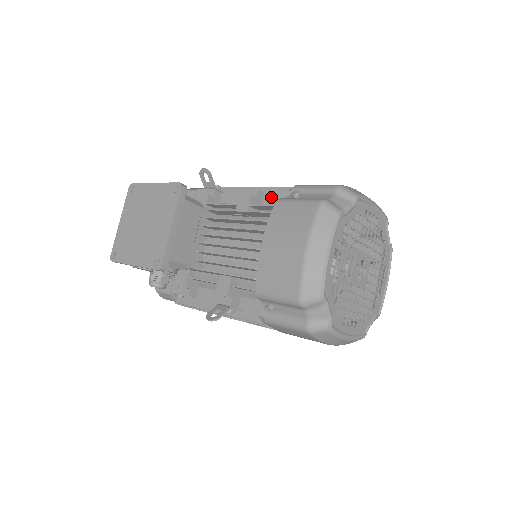
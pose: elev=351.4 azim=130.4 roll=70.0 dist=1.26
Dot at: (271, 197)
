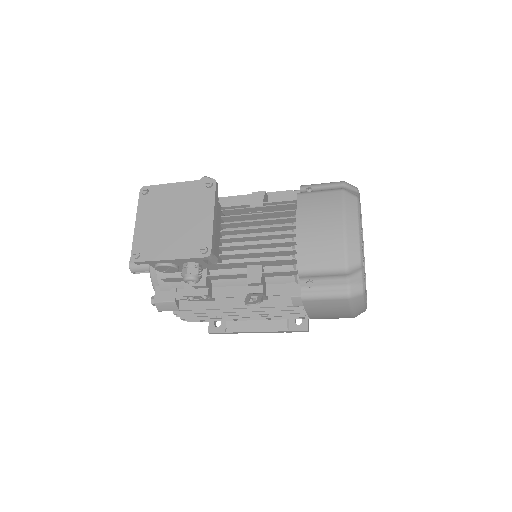
Dot at: (276, 198)
